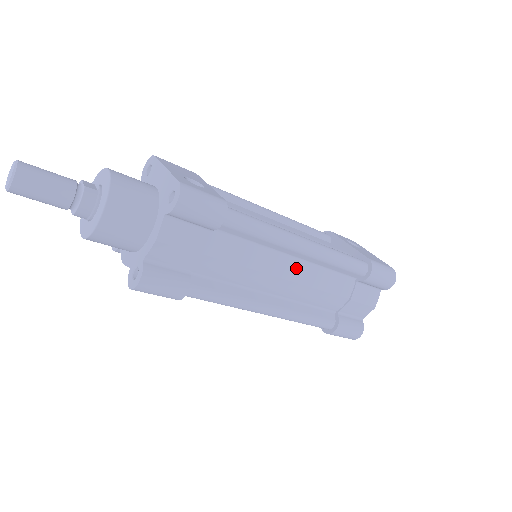
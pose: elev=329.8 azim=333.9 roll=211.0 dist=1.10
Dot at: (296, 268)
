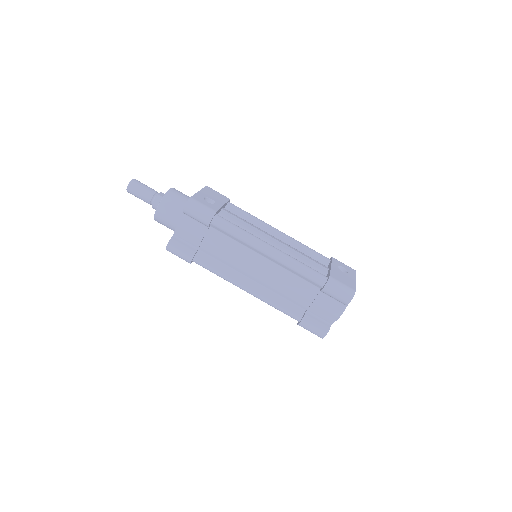
Dot at: (267, 266)
